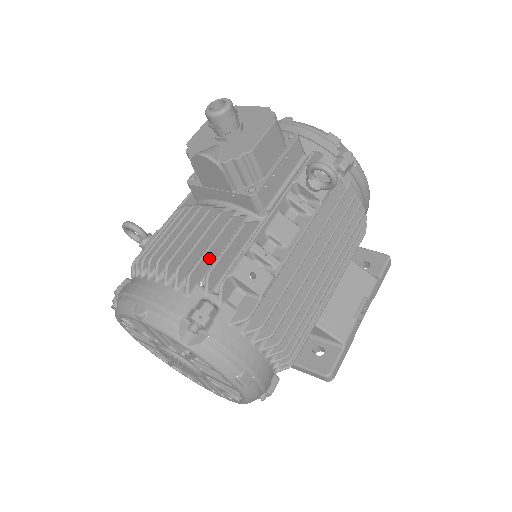
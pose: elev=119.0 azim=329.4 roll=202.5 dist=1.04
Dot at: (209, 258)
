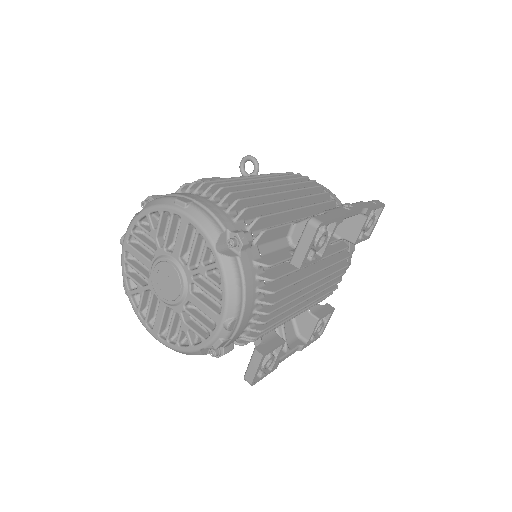
Dot at: occluded
